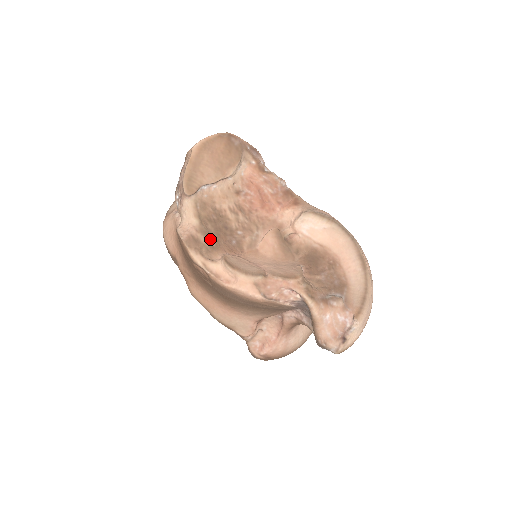
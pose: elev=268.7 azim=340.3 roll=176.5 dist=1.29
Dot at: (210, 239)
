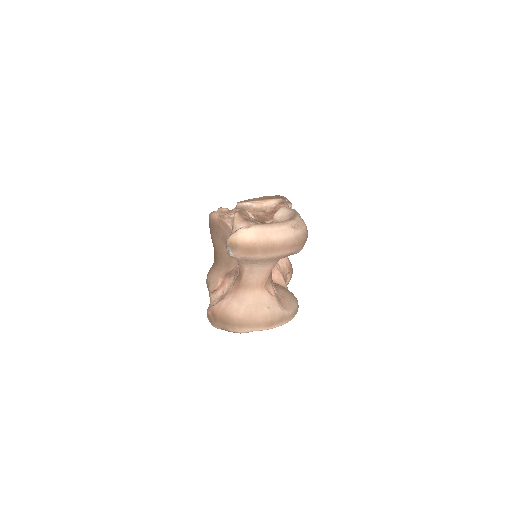
Dot at: occluded
